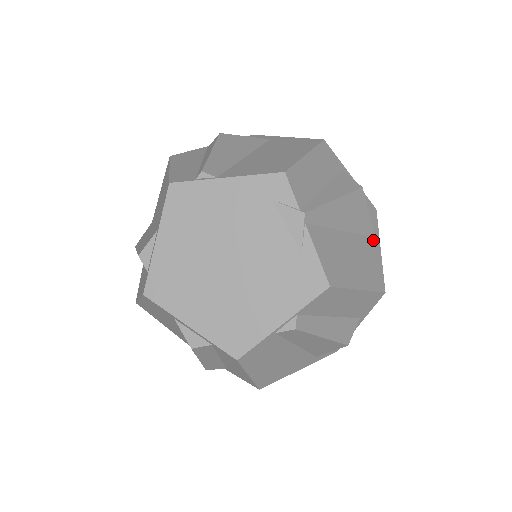
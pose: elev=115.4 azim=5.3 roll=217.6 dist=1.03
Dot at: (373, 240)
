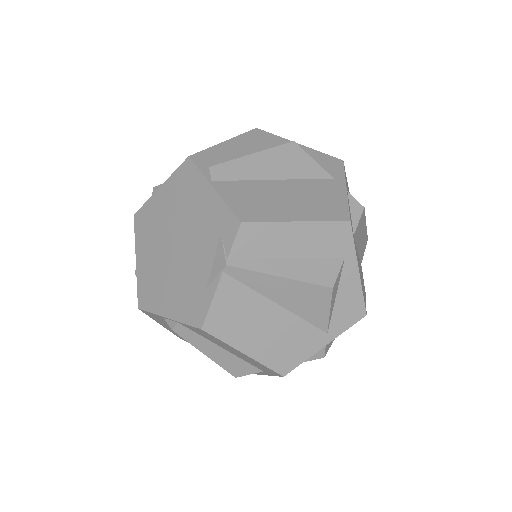
Dot at: (321, 334)
